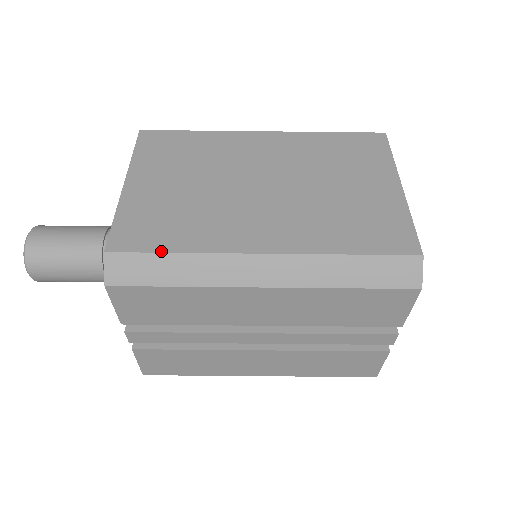
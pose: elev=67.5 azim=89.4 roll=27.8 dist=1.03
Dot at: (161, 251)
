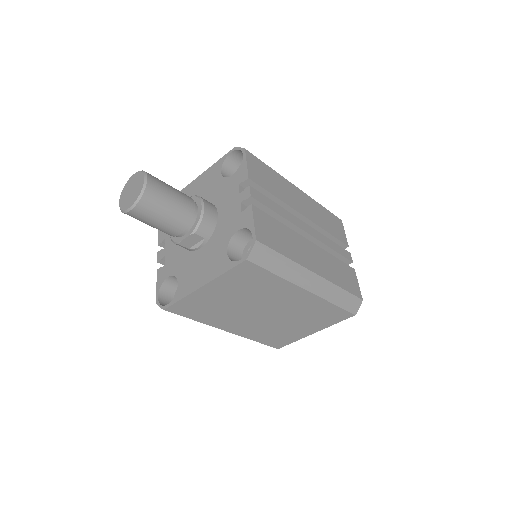
Dot at: (189, 318)
